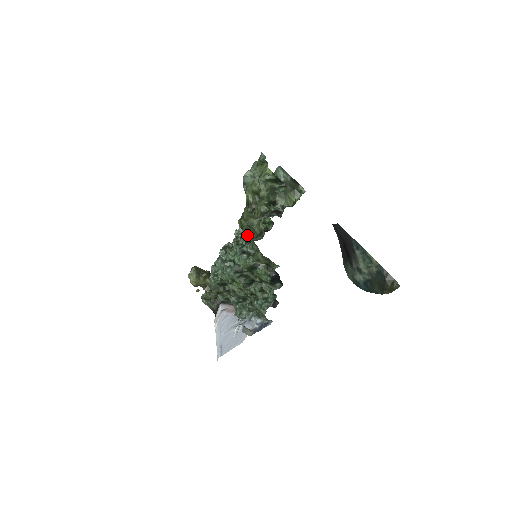
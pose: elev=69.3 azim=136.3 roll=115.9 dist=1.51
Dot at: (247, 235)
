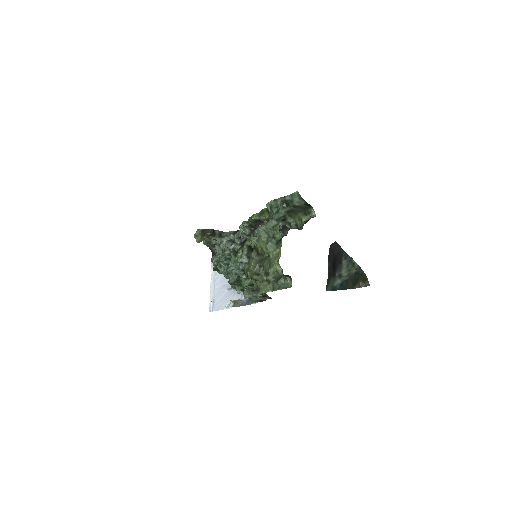
Dot at: (252, 250)
